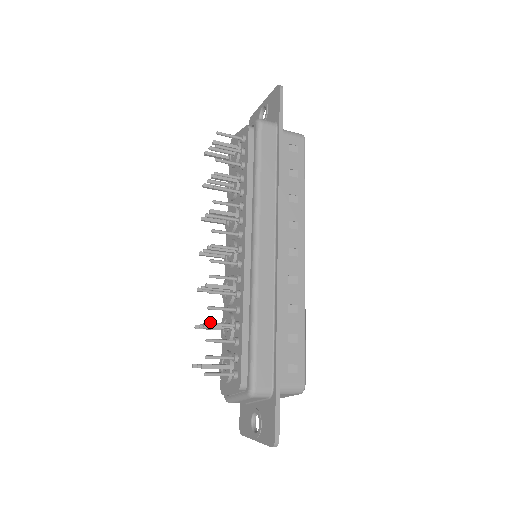
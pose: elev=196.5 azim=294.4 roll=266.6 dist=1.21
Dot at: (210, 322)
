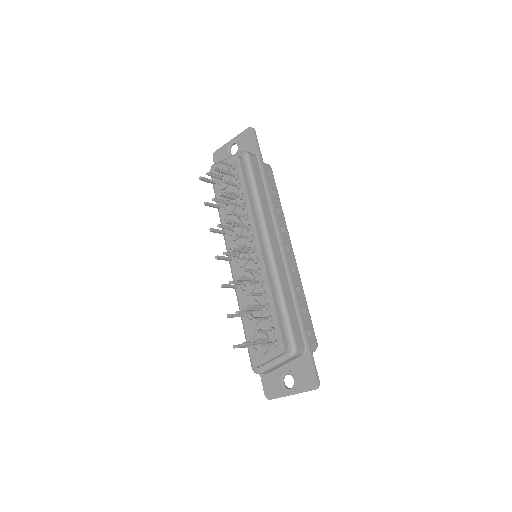
Dot at: (252, 305)
